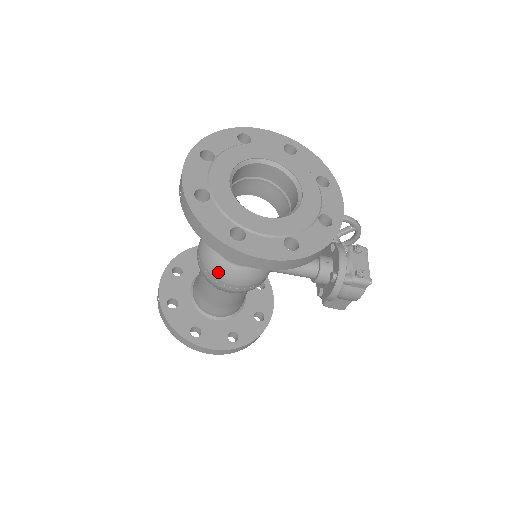
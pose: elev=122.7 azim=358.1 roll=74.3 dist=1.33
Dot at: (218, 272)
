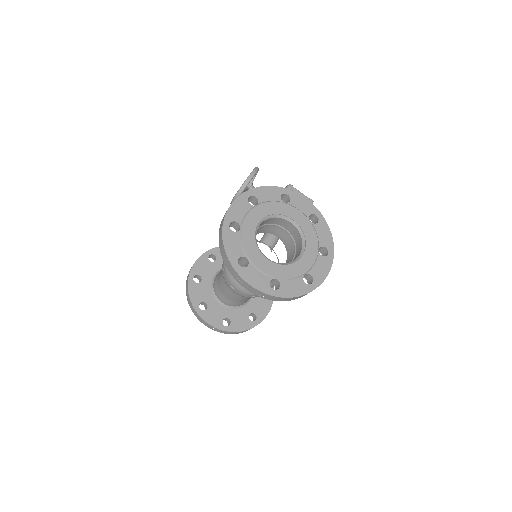
Dot at: occluded
